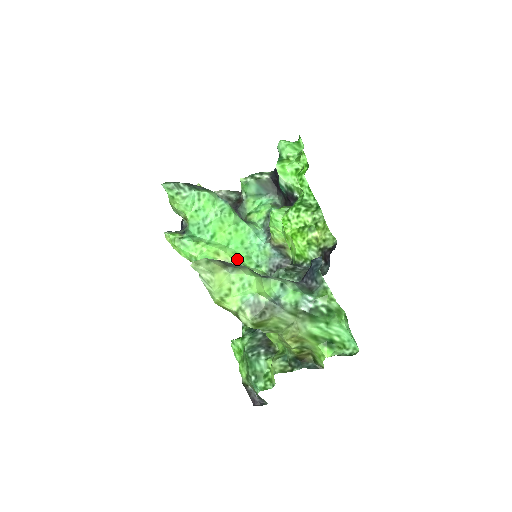
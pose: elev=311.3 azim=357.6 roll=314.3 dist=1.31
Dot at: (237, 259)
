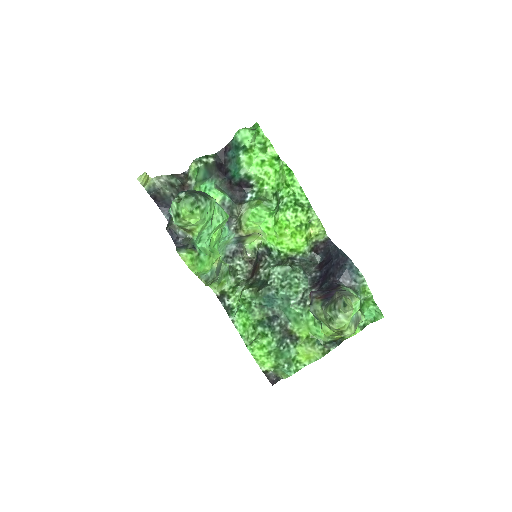
Dot at: occluded
